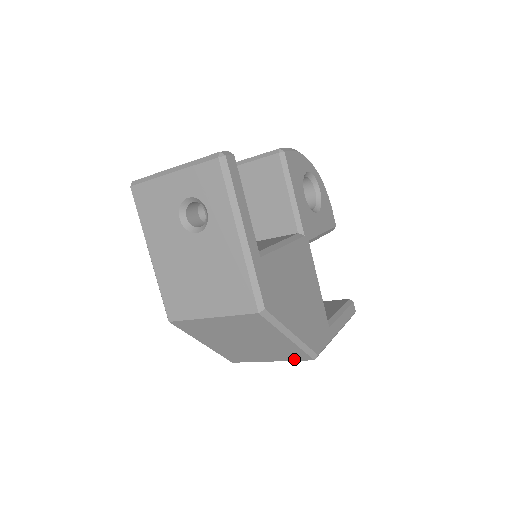
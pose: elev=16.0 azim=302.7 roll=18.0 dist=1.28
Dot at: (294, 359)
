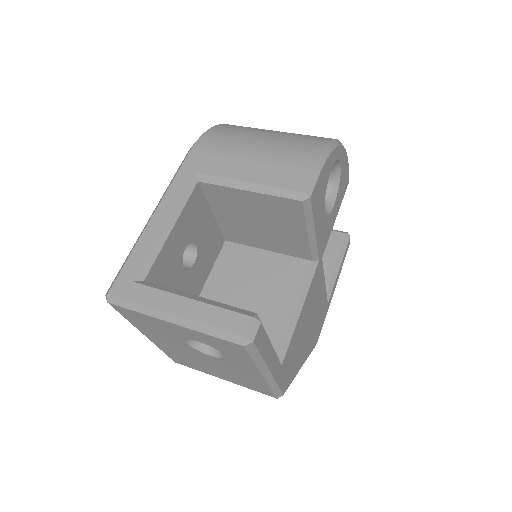
Dot at: occluded
